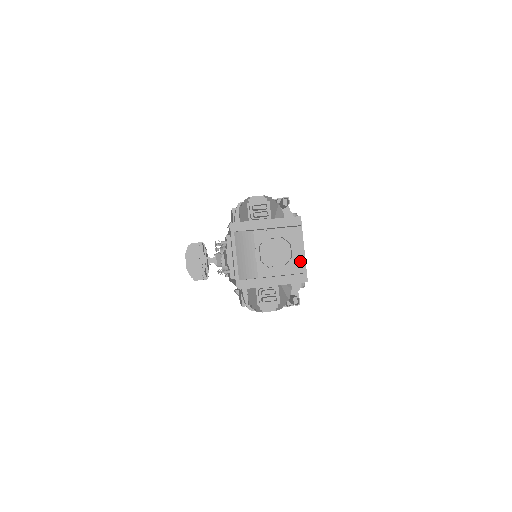
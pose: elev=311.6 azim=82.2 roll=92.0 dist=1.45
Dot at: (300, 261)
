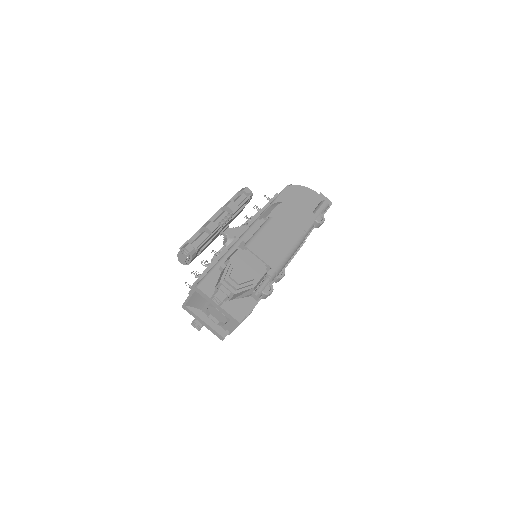
Dot at: (231, 327)
